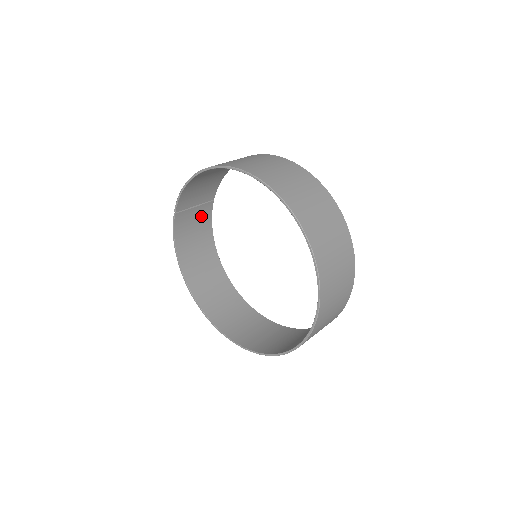
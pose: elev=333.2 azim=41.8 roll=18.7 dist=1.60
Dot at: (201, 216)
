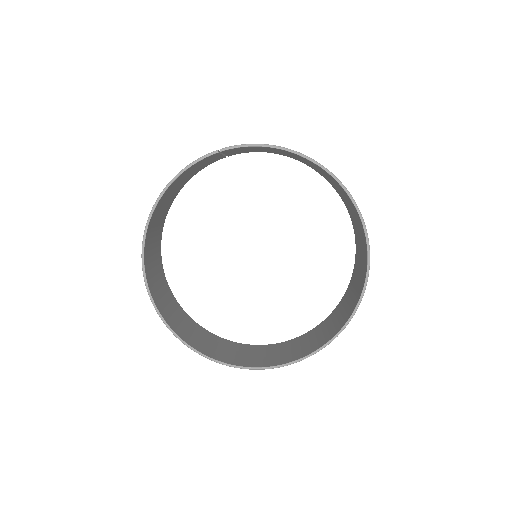
Dot at: (208, 162)
